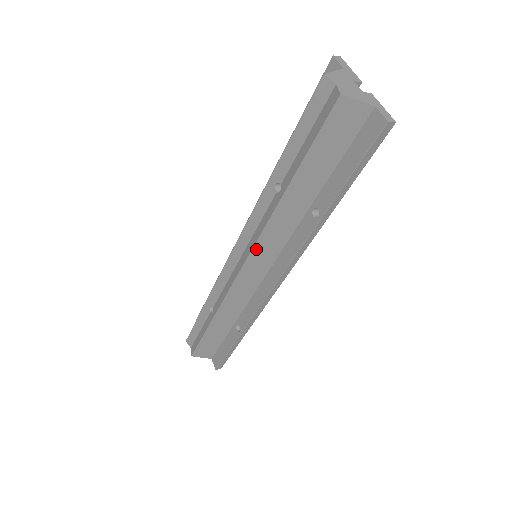
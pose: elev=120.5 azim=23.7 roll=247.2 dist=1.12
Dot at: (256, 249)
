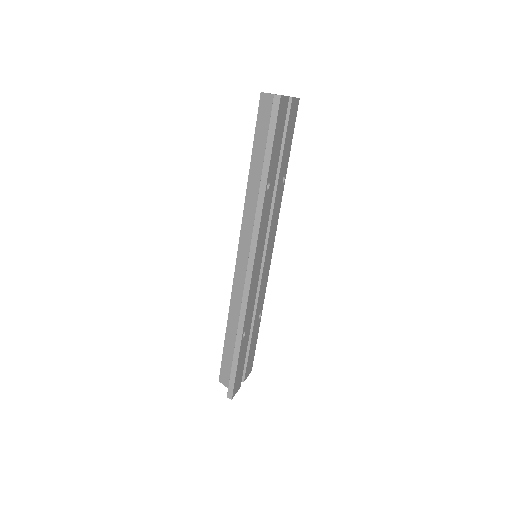
Dot at: (242, 232)
